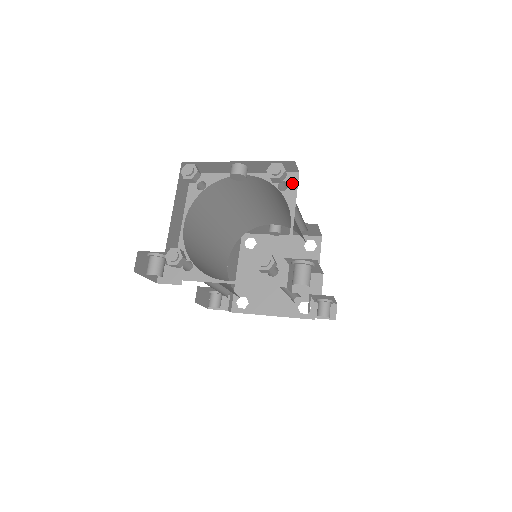
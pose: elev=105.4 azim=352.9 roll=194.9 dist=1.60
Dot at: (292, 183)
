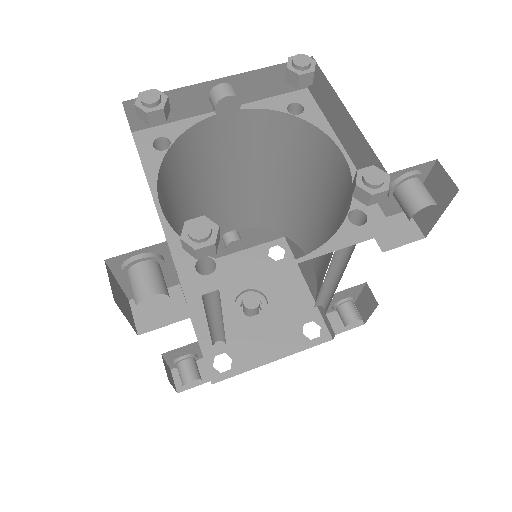
Dot at: (306, 102)
